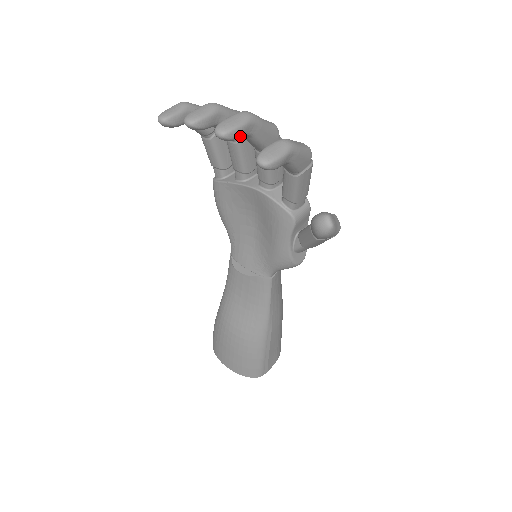
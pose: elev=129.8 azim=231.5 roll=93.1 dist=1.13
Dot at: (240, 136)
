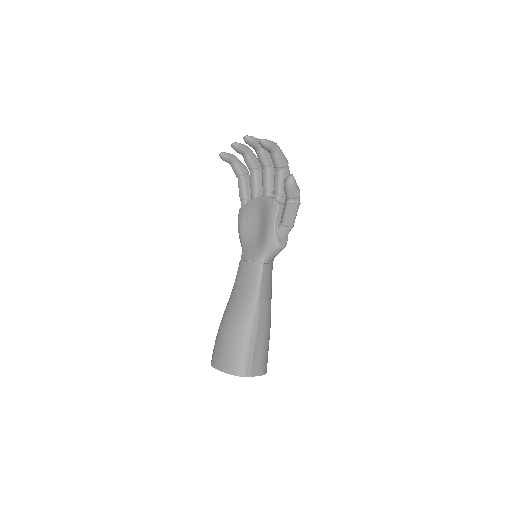
Dot at: (254, 143)
